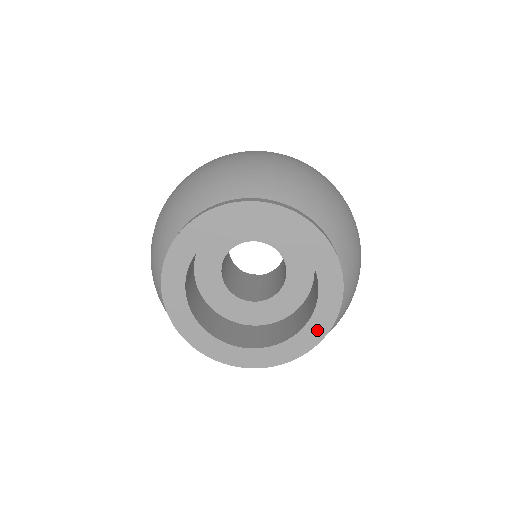
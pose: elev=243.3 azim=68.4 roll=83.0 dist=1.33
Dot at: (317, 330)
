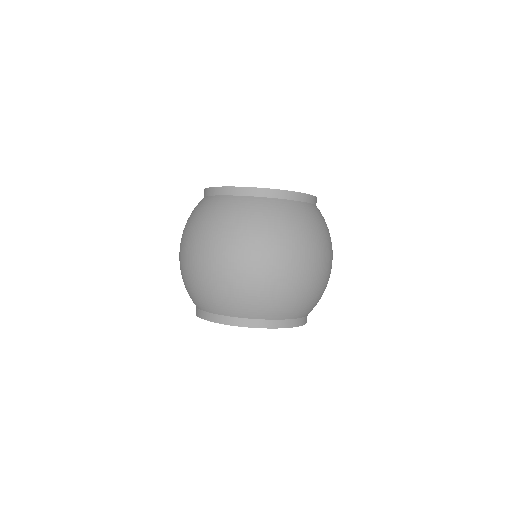
Dot at: occluded
